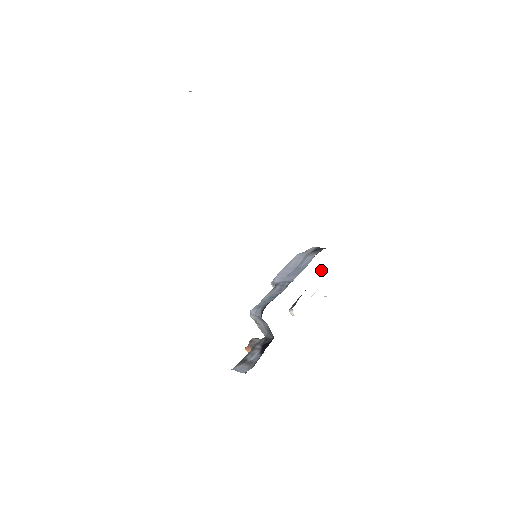
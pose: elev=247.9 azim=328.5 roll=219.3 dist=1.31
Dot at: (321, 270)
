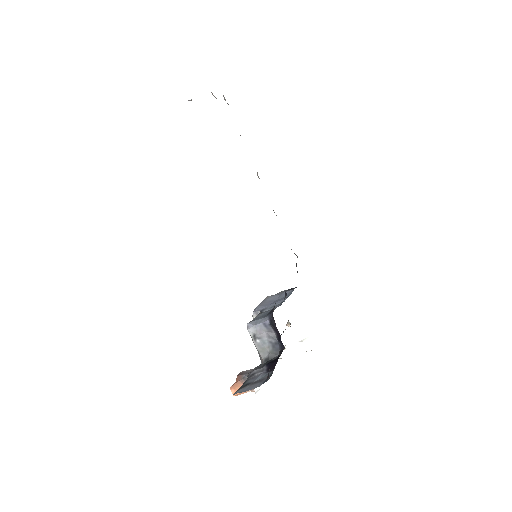
Dot at: (288, 322)
